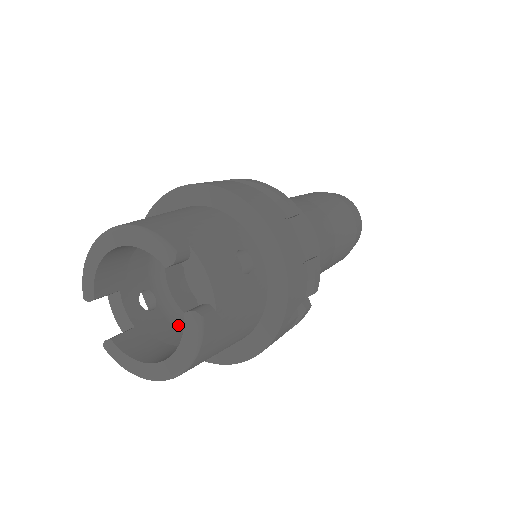
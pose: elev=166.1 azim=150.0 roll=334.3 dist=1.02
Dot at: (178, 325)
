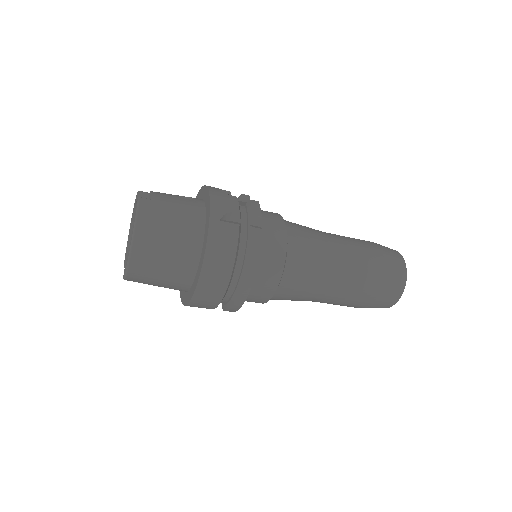
Dot at: occluded
